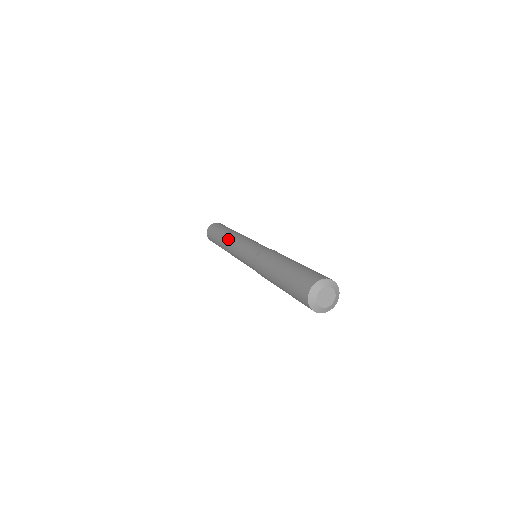
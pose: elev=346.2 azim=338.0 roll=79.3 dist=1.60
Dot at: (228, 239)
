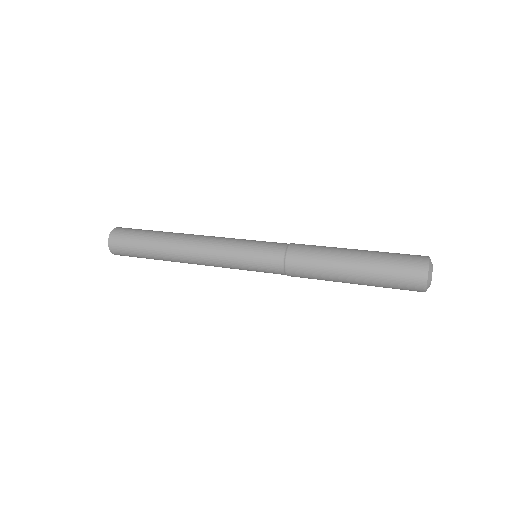
Dot at: (190, 244)
